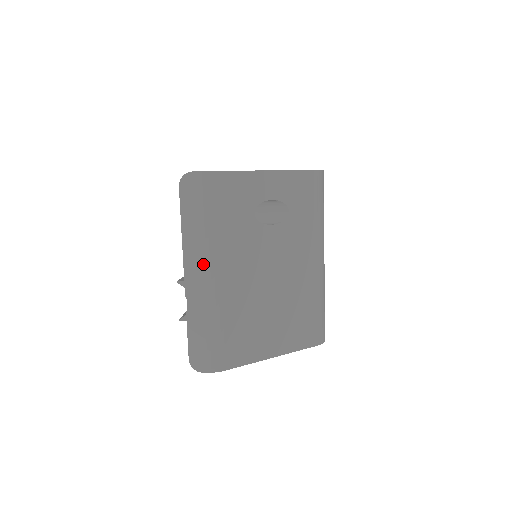
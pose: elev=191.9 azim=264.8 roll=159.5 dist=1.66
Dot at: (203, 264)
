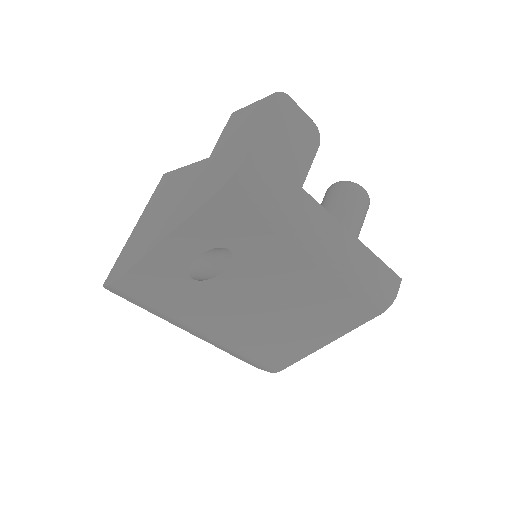
Dot at: (189, 330)
